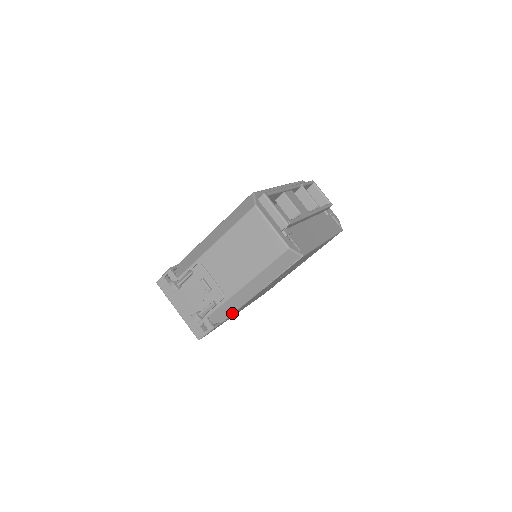
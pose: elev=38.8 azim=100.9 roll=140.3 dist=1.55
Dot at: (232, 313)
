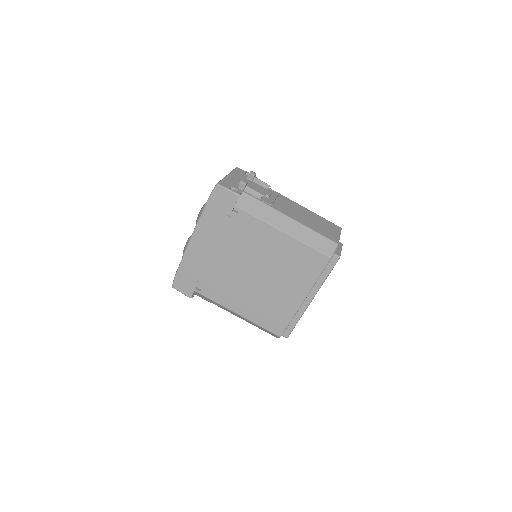
Dot at: occluded
